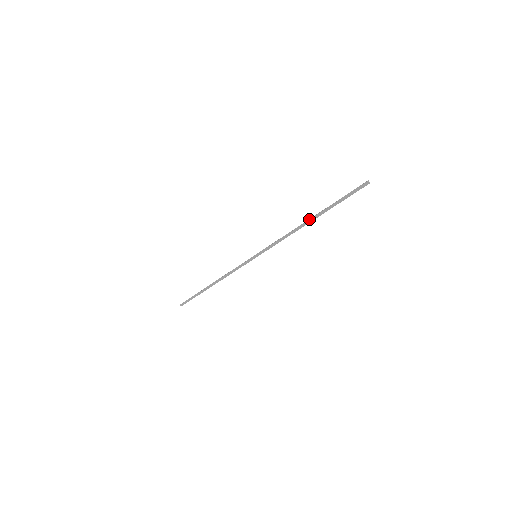
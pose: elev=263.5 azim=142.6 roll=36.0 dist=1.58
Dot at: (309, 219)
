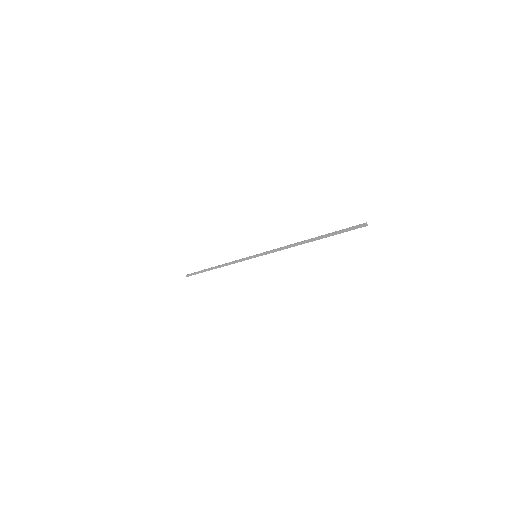
Dot at: (307, 240)
